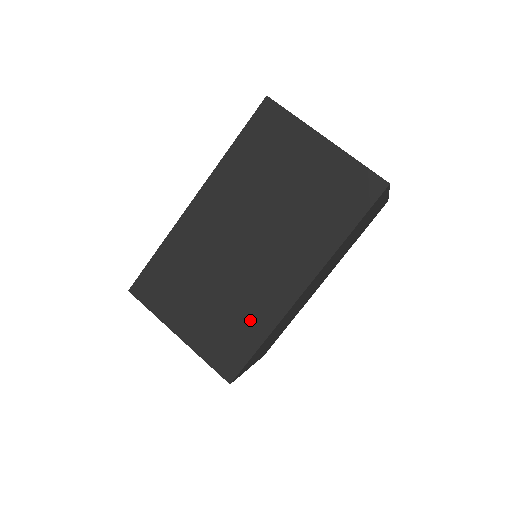
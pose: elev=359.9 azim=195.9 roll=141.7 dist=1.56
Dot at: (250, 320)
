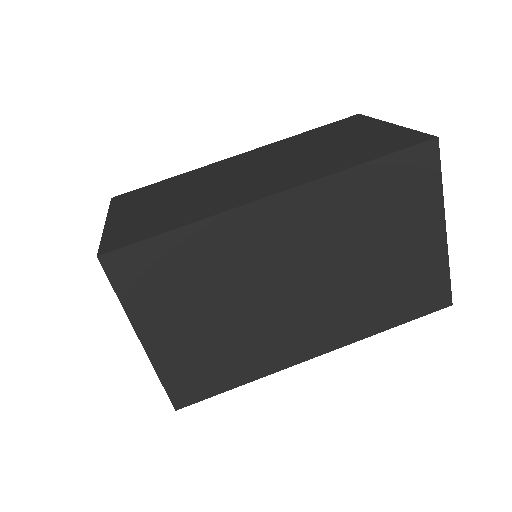
Dot at: (242, 361)
